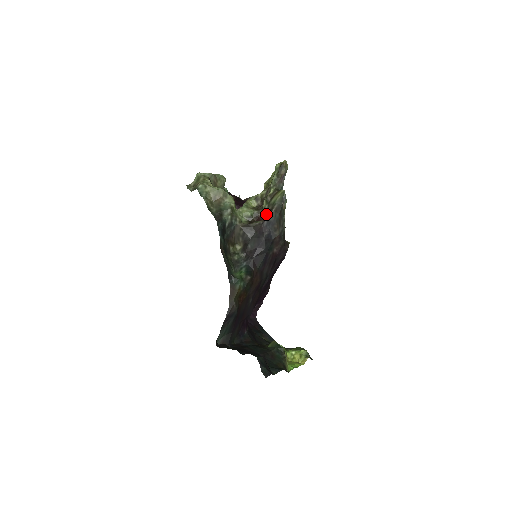
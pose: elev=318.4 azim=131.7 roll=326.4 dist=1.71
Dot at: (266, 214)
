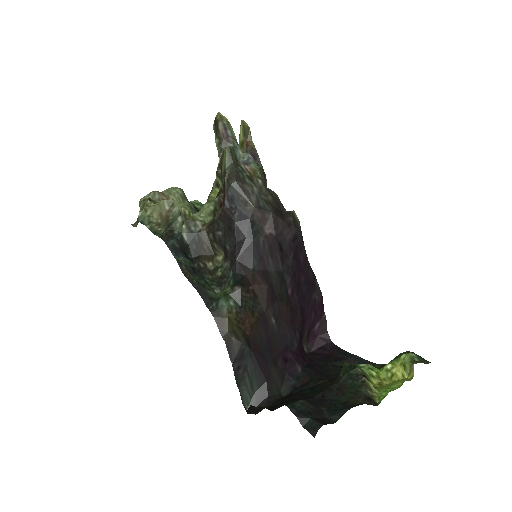
Dot at: (224, 192)
